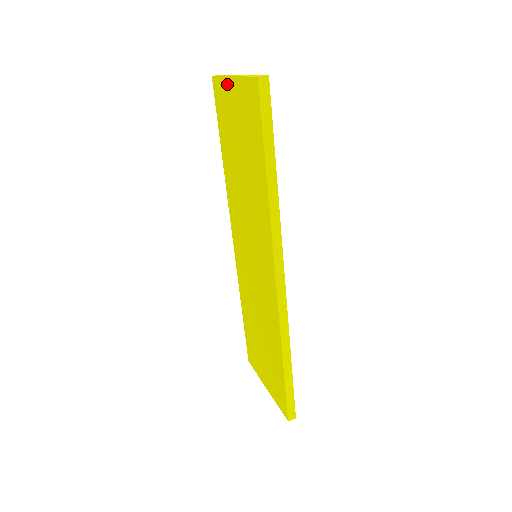
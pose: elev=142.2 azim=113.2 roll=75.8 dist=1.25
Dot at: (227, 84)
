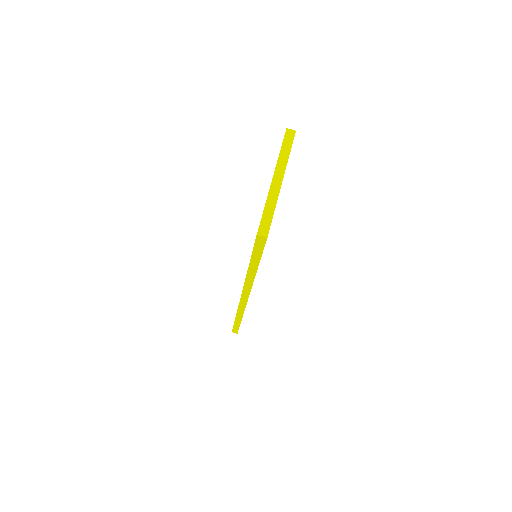
Dot at: occluded
